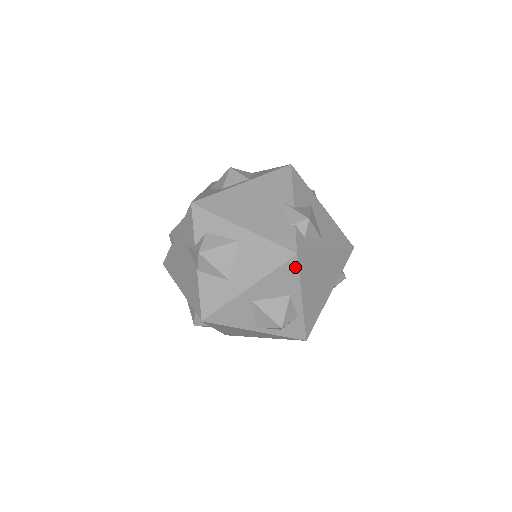
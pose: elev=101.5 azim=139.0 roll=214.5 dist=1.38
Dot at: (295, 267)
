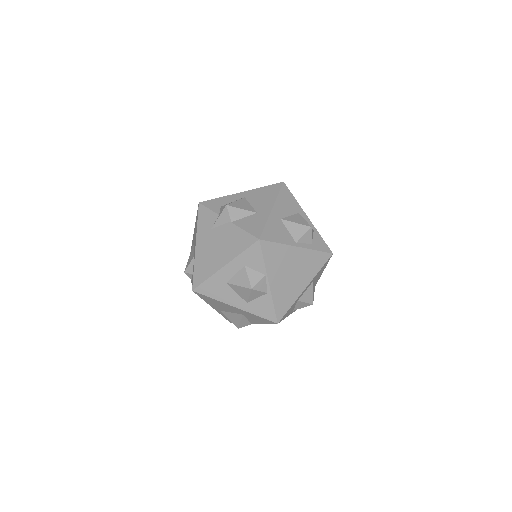
Dot at: (288, 191)
